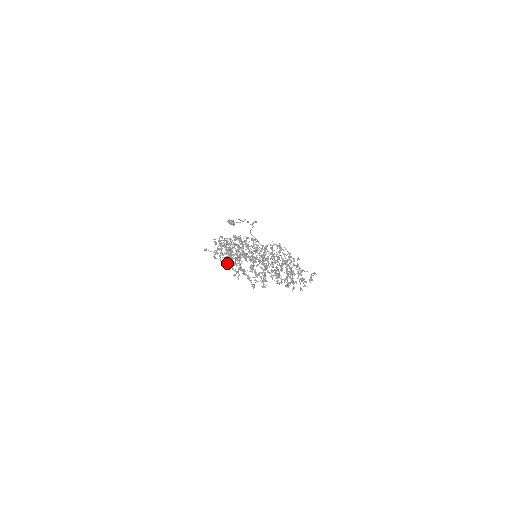
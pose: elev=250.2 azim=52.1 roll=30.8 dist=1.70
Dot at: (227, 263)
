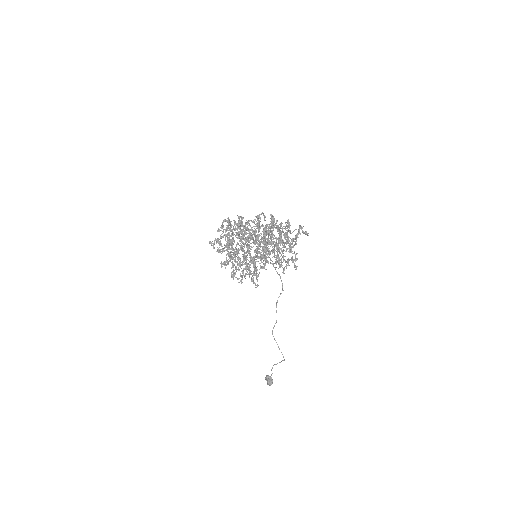
Dot at: occluded
